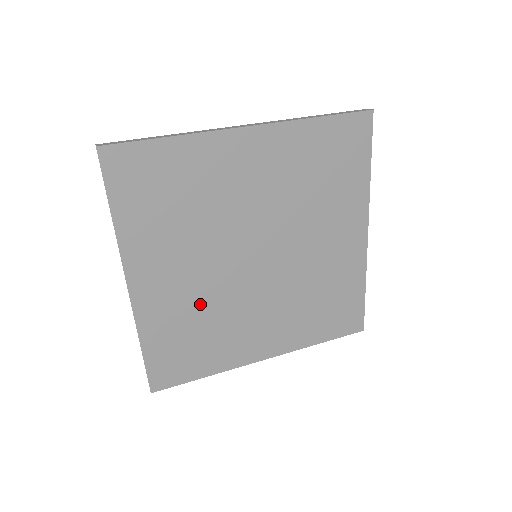
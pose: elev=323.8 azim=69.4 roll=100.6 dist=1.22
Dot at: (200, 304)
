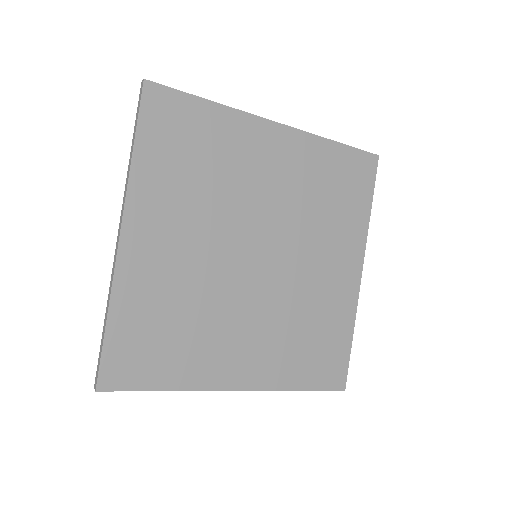
Dot at: (188, 288)
